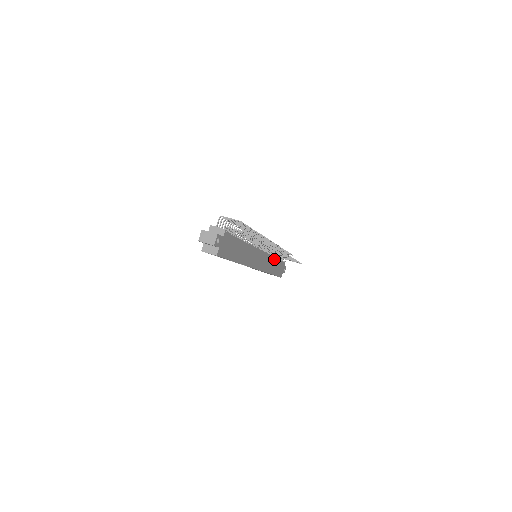
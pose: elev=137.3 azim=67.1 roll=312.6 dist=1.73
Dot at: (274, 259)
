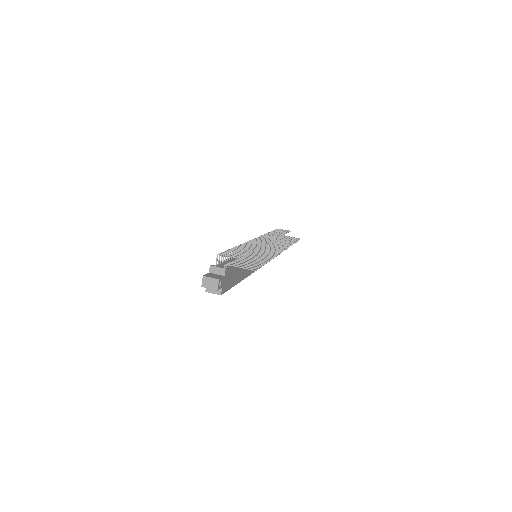
Dot at: occluded
